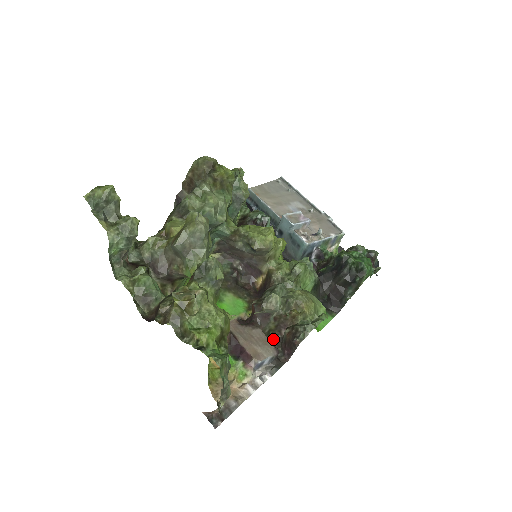
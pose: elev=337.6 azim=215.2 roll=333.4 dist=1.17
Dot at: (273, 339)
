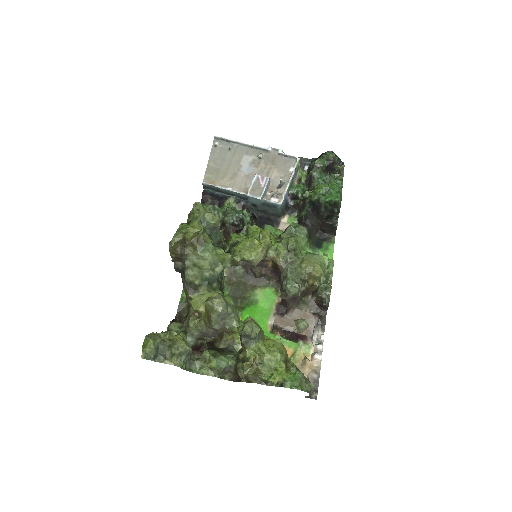
Dot at: (307, 302)
